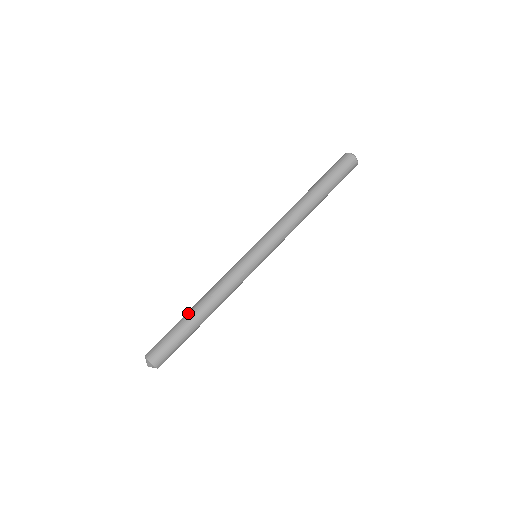
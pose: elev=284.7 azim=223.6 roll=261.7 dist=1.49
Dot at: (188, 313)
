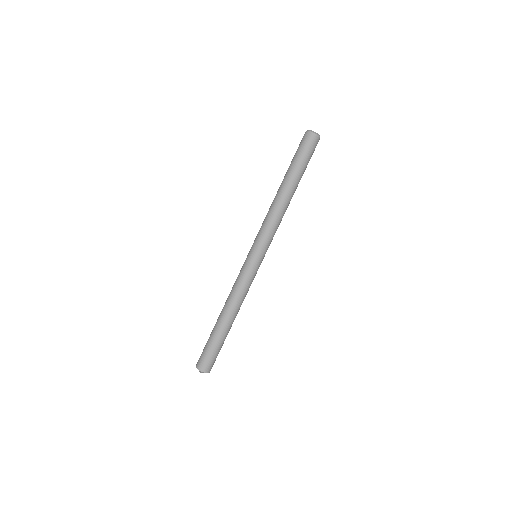
Dot at: (216, 322)
